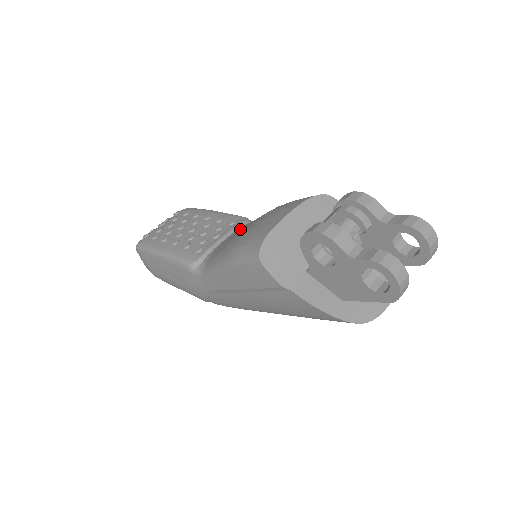
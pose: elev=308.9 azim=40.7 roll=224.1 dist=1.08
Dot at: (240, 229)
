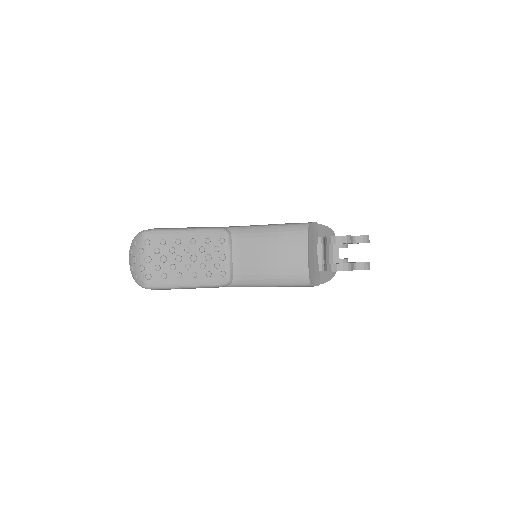
Dot at: (242, 248)
